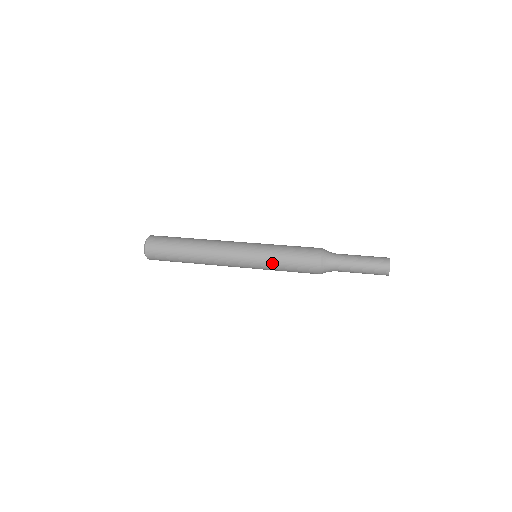
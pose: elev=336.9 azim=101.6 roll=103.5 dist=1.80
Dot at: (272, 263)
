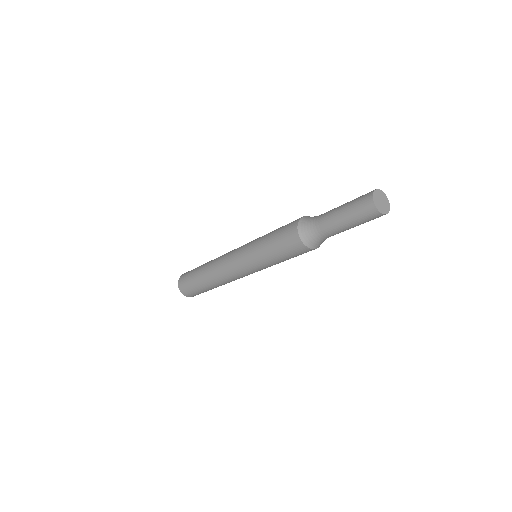
Dot at: (258, 242)
